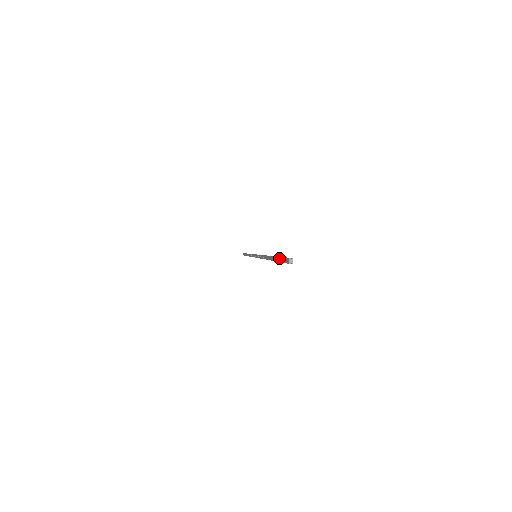
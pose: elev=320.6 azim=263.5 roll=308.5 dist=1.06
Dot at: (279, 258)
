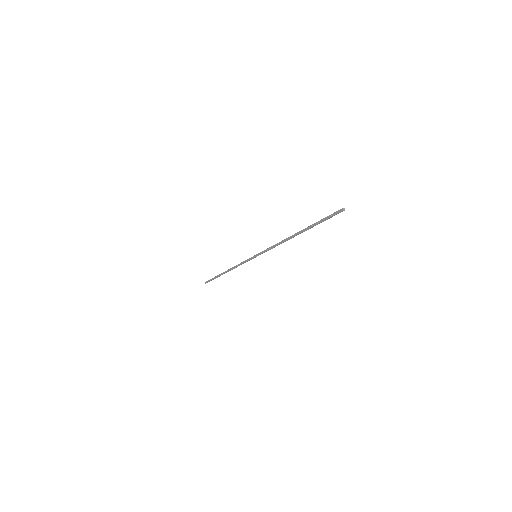
Dot at: (324, 218)
